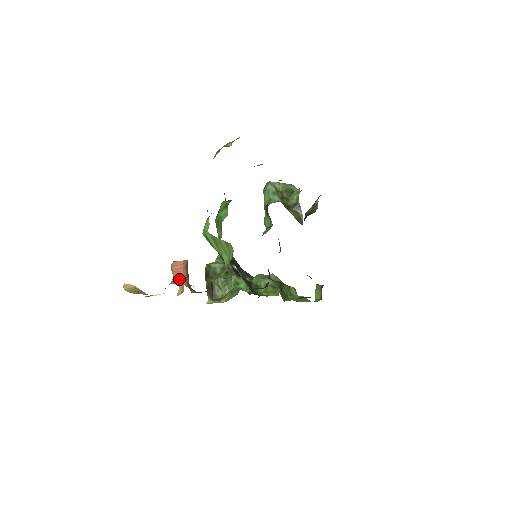
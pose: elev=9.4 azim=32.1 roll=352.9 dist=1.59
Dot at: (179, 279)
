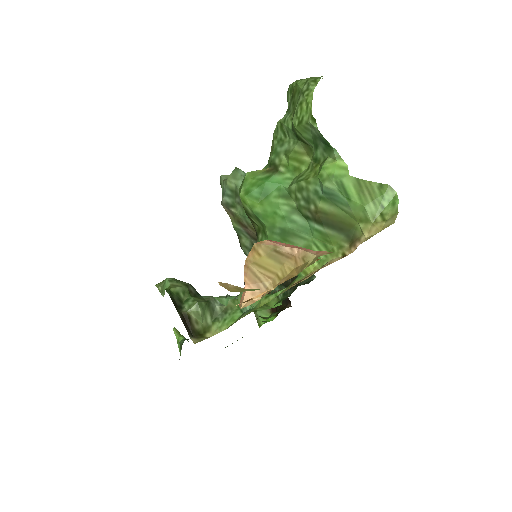
Dot at: (315, 252)
